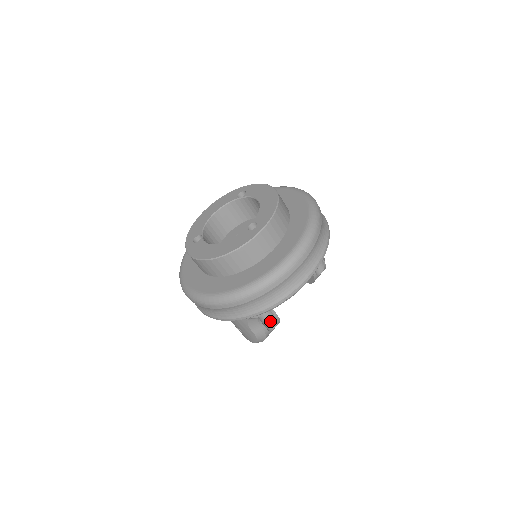
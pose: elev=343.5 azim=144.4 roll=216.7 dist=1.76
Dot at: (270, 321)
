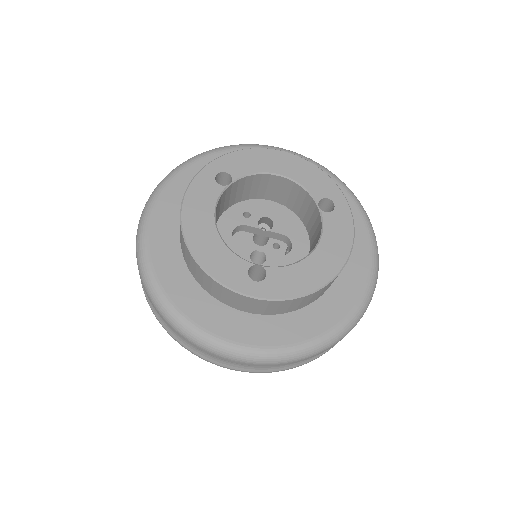
Dot at: occluded
